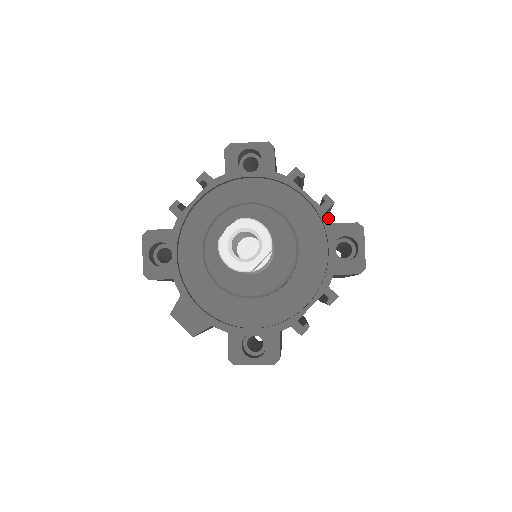
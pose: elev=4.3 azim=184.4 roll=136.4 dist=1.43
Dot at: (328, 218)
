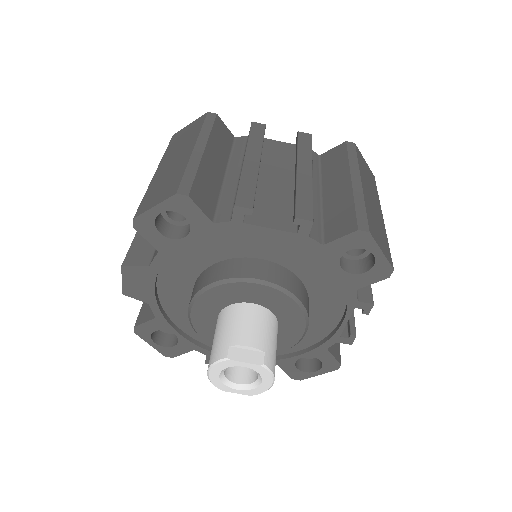
Dot at: (331, 345)
